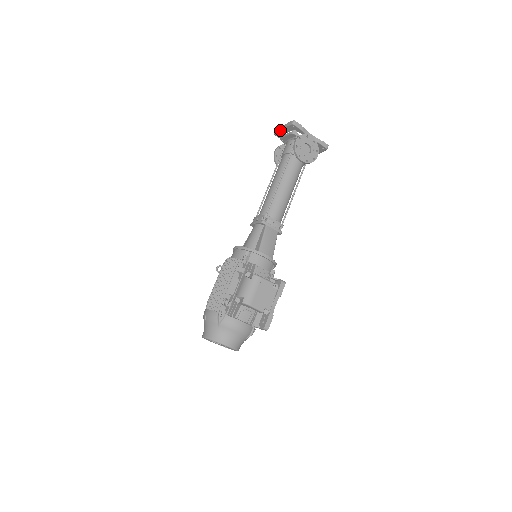
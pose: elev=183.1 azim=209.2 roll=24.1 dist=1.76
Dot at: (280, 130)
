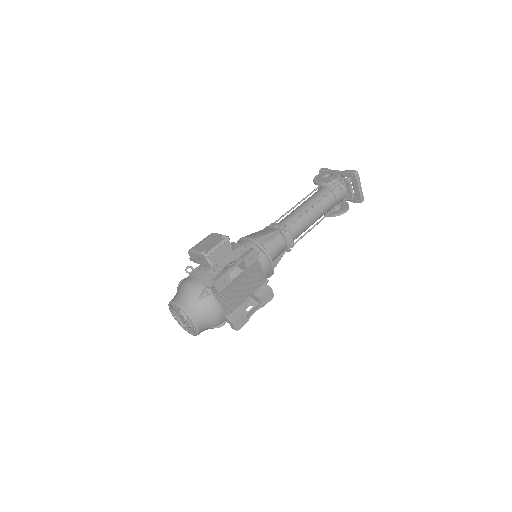
Dot at: occluded
